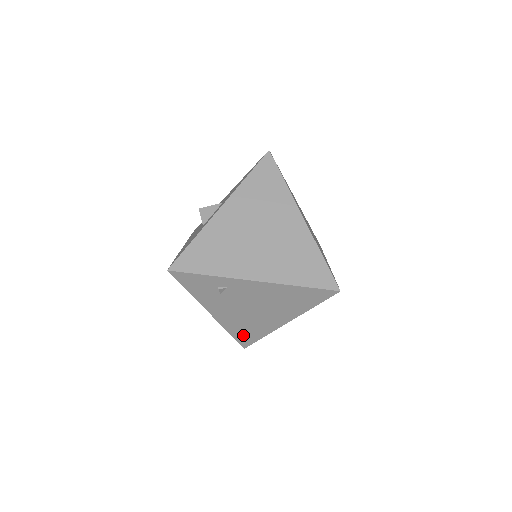
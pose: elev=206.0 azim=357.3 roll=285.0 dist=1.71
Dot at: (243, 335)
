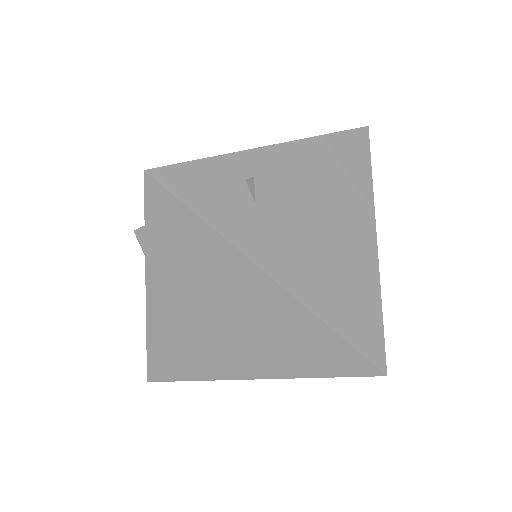
Dot at: (355, 322)
